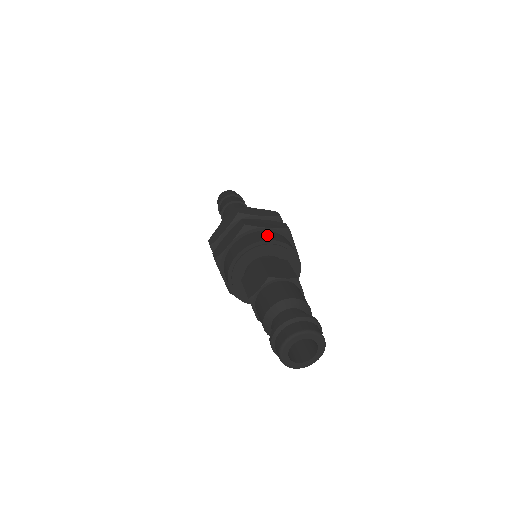
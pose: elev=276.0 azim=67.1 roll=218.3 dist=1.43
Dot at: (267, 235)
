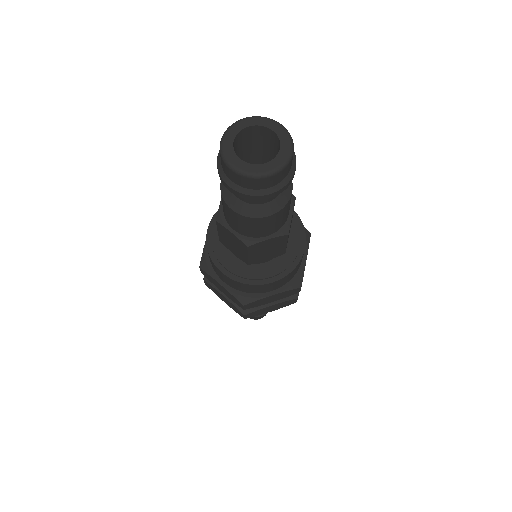
Dot at: occluded
